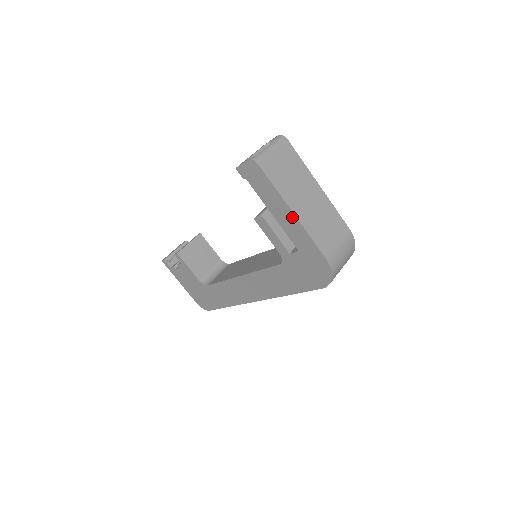
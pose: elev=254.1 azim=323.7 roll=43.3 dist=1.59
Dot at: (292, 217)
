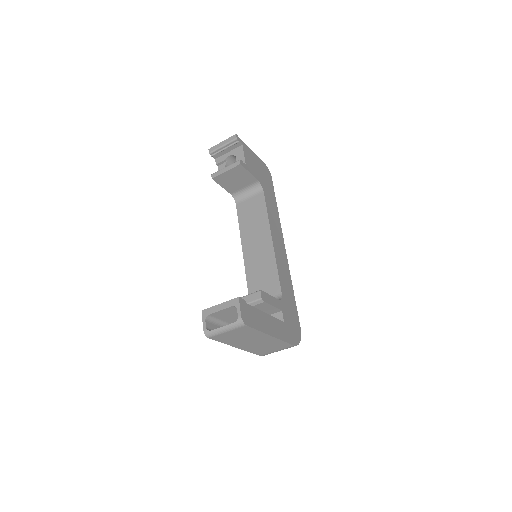
Dot at: occluded
